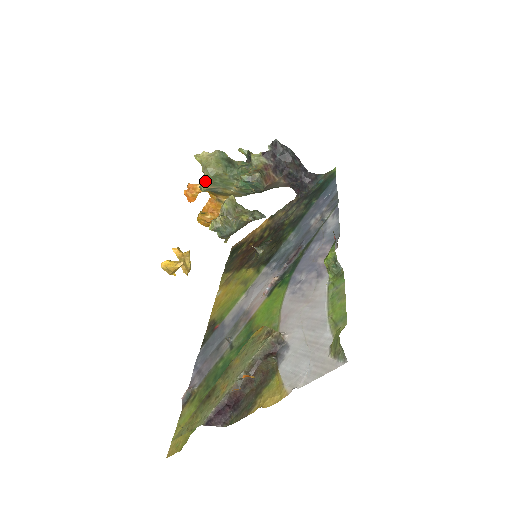
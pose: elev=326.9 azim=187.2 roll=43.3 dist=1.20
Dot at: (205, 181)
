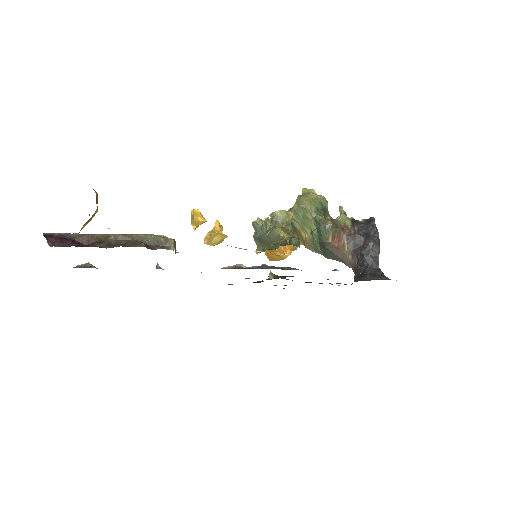
Dot at: (292, 207)
